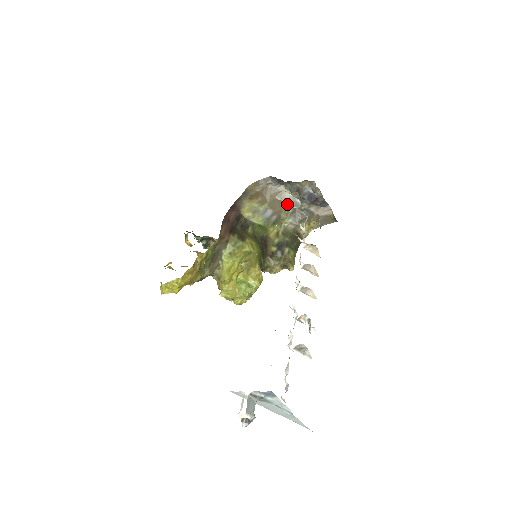
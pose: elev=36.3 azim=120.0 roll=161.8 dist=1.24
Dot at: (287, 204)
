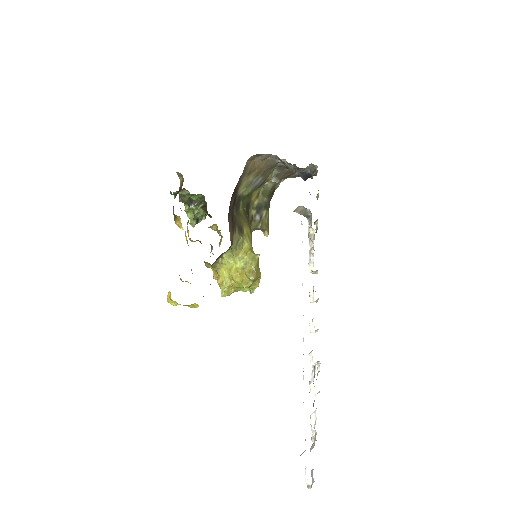
Dot at: occluded
